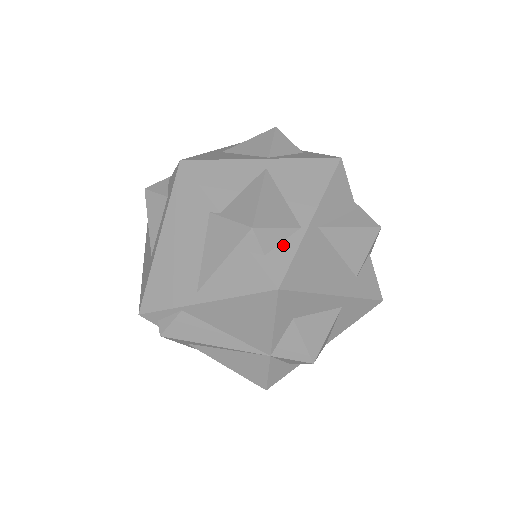
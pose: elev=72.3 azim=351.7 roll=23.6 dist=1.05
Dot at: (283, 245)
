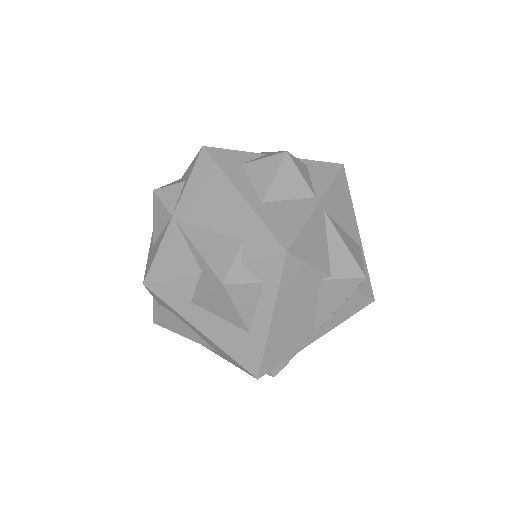
Dot at: occluded
